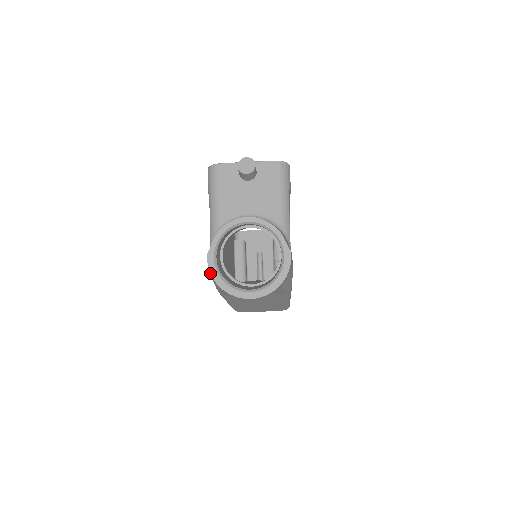
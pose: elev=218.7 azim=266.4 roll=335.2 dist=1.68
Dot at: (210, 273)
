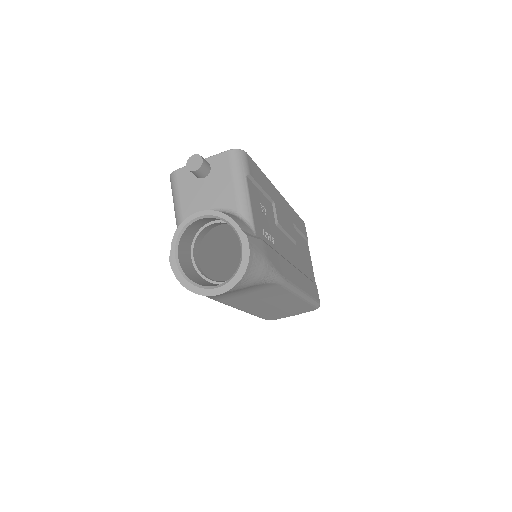
Dot at: occluded
